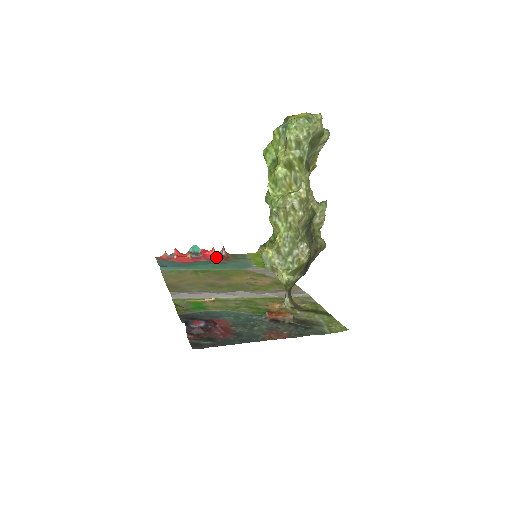
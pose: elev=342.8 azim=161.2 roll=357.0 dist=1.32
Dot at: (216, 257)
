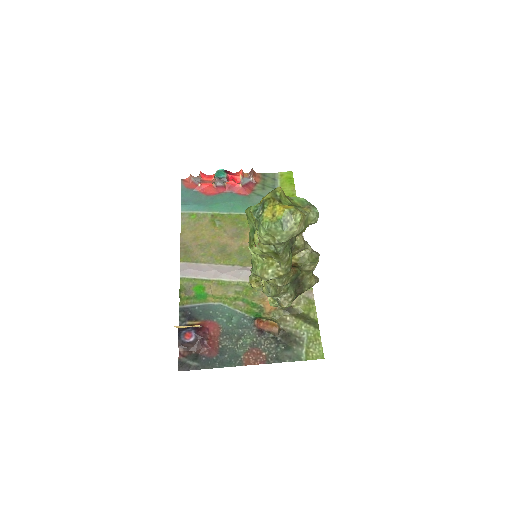
Dot at: (241, 187)
